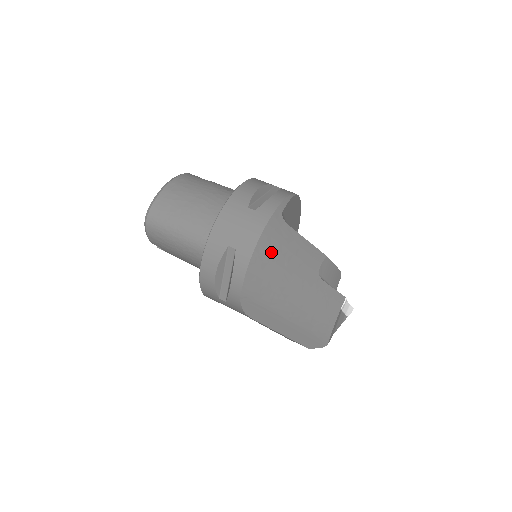
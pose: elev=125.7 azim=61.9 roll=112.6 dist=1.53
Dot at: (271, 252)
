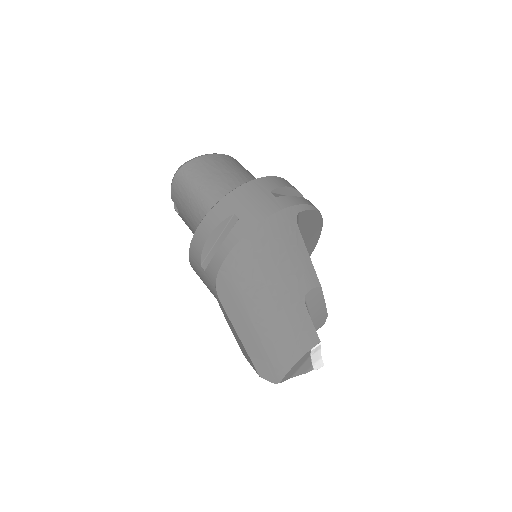
Dot at: (270, 240)
